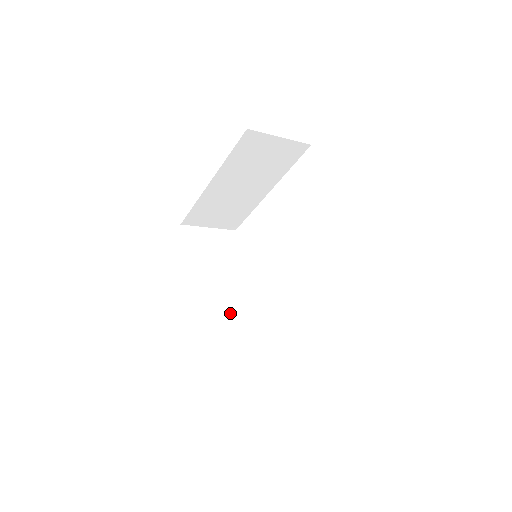
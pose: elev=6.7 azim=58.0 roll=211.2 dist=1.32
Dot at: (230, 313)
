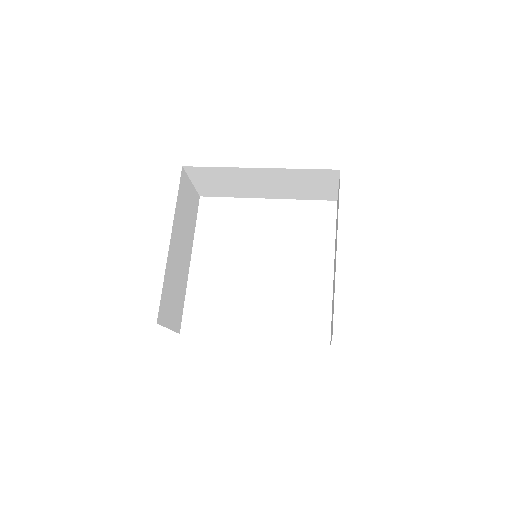
Dot at: (179, 278)
